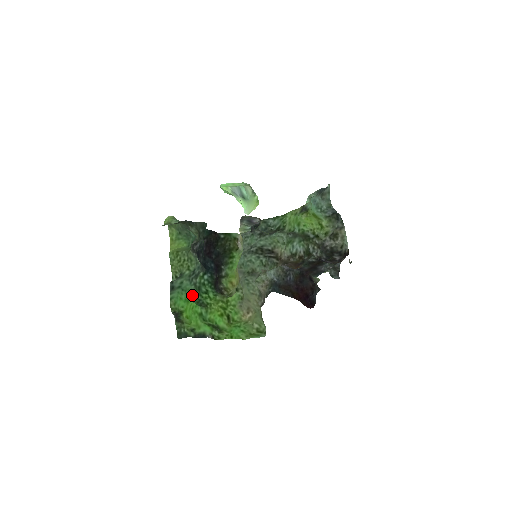
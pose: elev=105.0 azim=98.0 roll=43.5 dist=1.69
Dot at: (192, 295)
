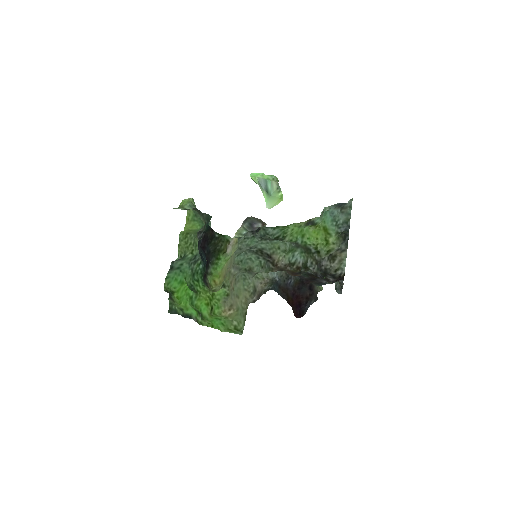
Dot at: (187, 279)
